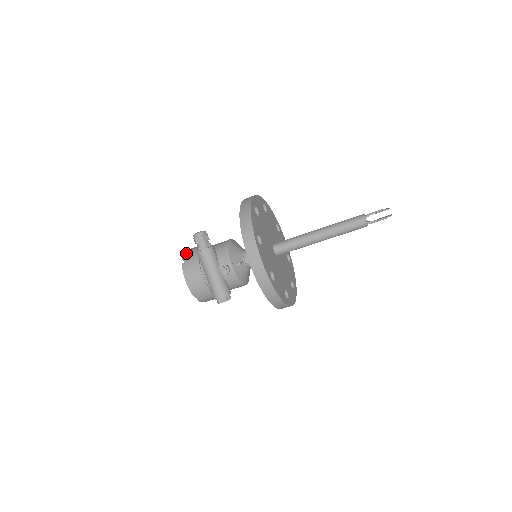
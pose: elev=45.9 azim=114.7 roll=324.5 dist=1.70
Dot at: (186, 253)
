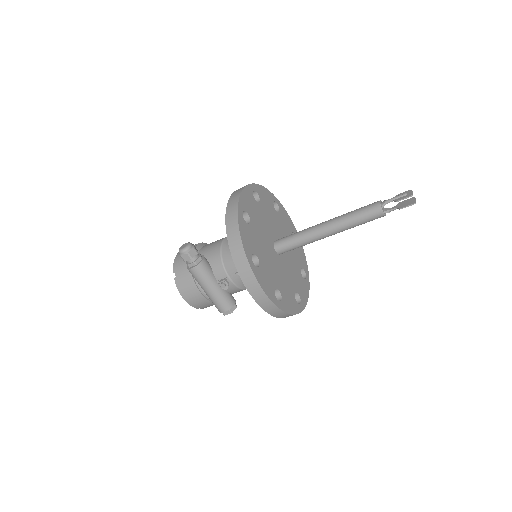
Dot at: (176, 263)
